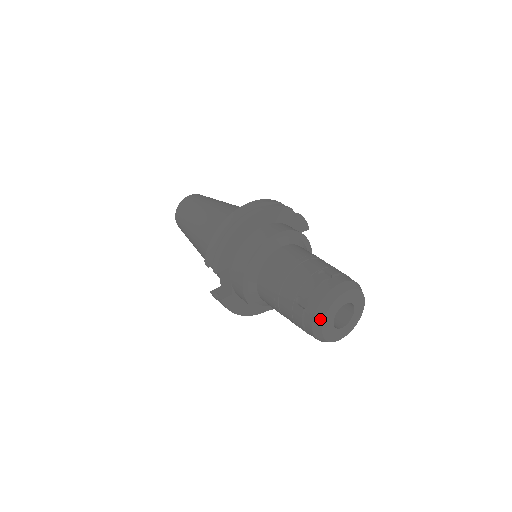
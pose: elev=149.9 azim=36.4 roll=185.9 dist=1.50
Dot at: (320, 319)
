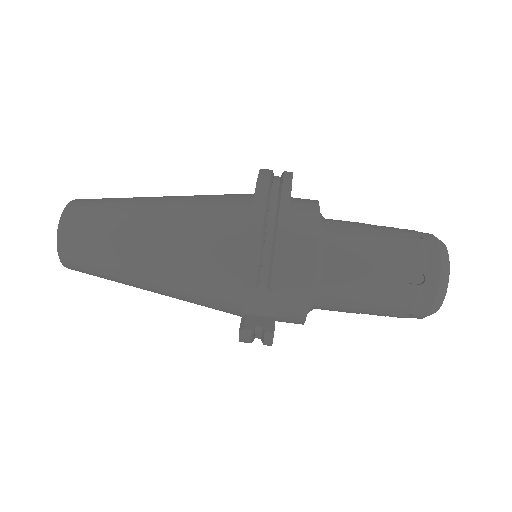
Dot at: (444, 288)
